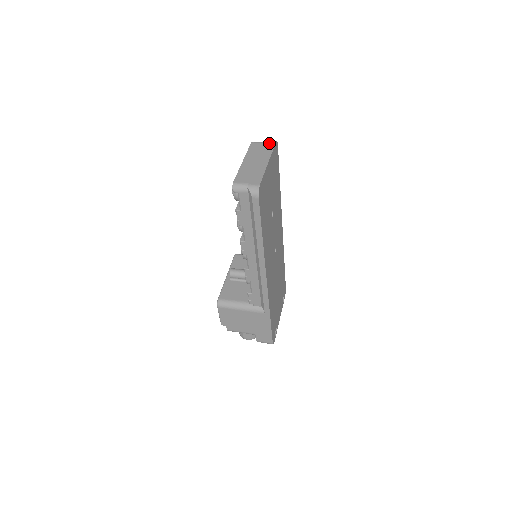
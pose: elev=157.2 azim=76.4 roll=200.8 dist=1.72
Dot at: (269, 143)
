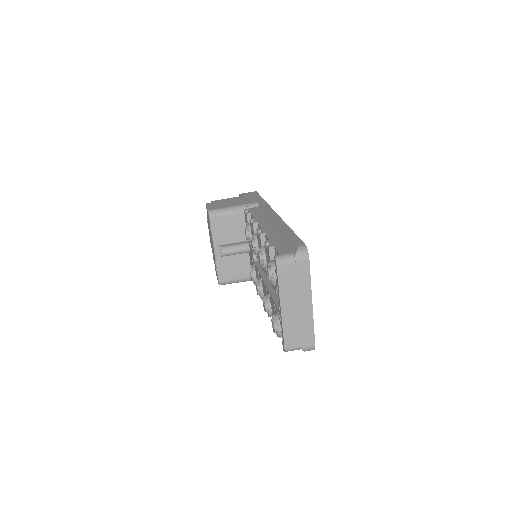
Dot at: (301, 263)
